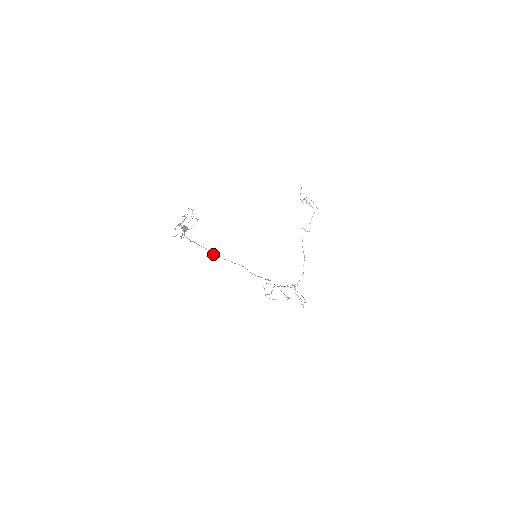
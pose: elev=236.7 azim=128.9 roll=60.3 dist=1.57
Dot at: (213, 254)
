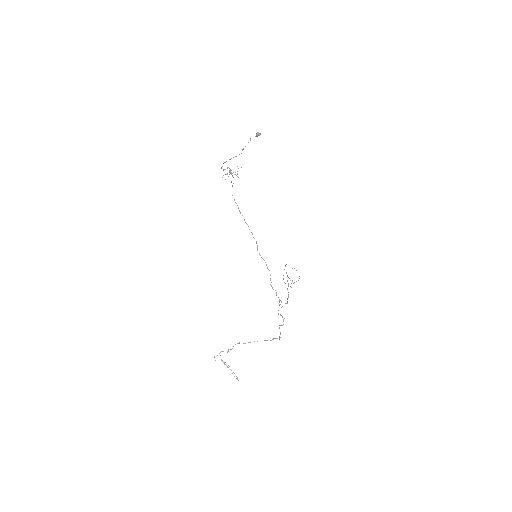
Dot at: (238, 207)
